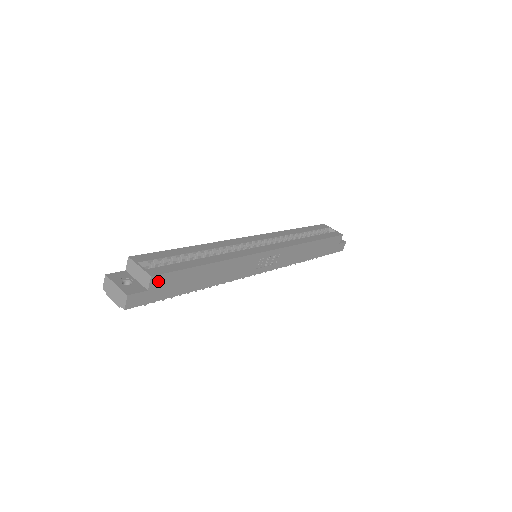
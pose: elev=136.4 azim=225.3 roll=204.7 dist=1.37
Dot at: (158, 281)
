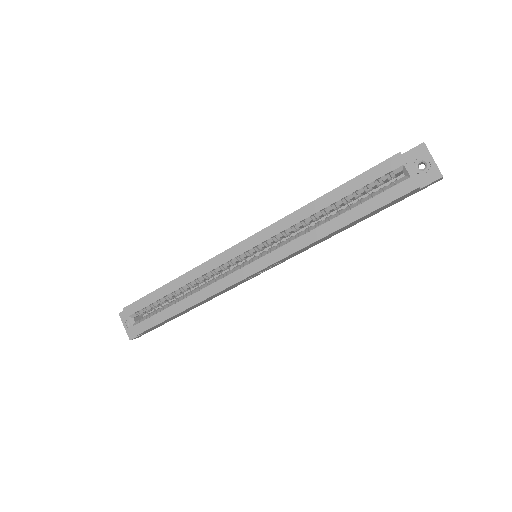
Dot at: (144, 332)
